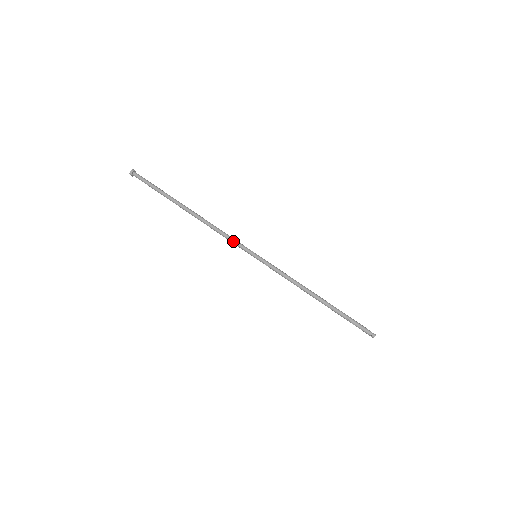
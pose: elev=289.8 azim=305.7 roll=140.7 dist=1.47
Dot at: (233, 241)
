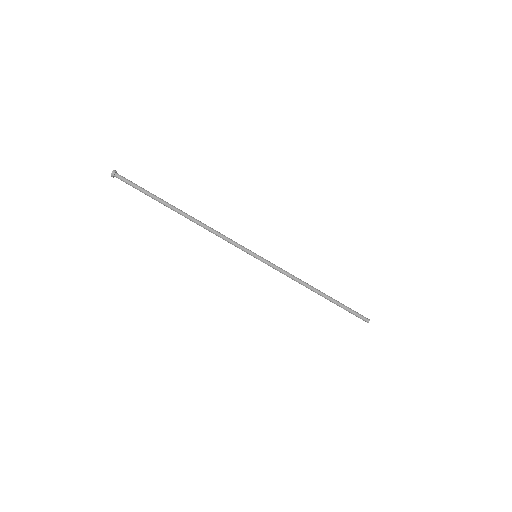
Dot at: occluded
